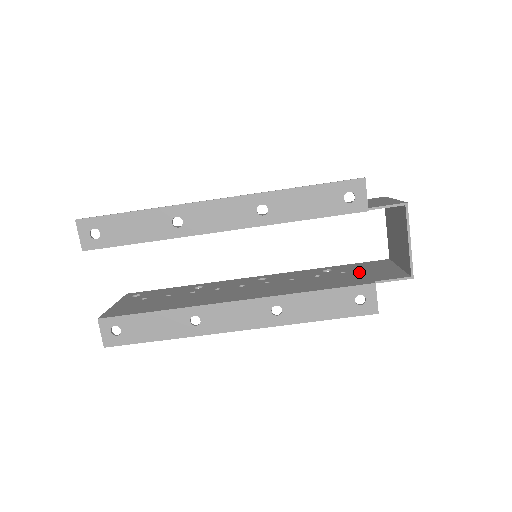
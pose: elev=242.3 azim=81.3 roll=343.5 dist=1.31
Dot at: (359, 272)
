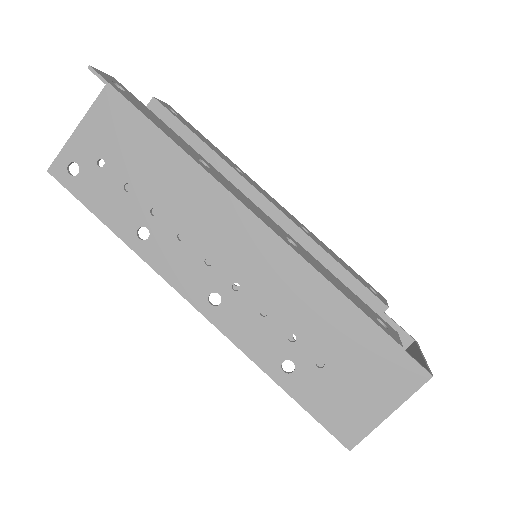
Dot at: (344, 370)
